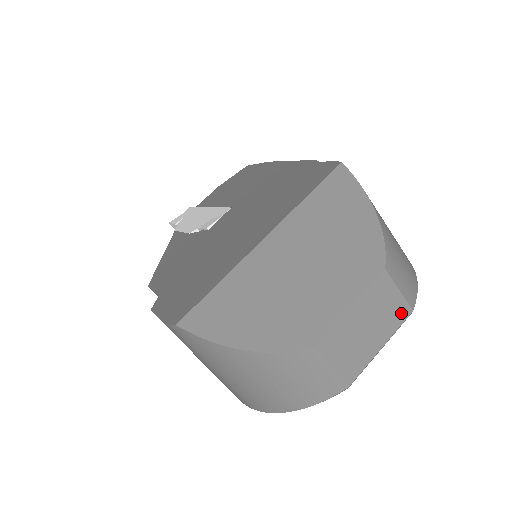
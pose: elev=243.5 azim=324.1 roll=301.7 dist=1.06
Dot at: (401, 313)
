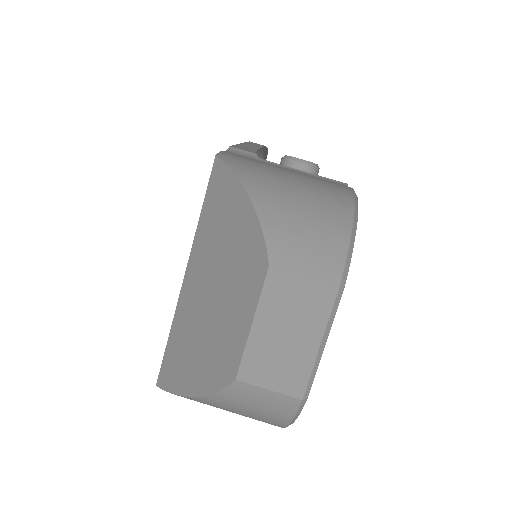
Dot at: (323, 298)
